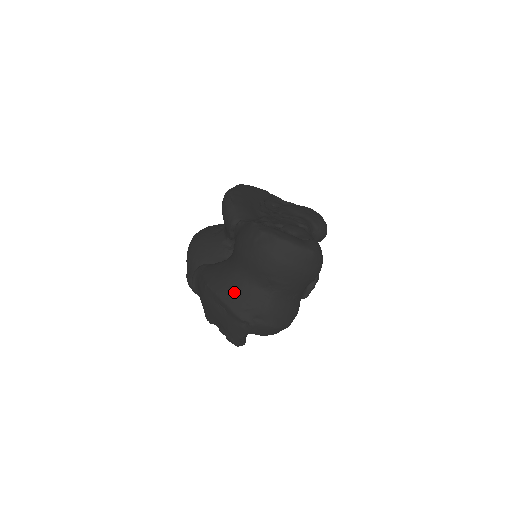
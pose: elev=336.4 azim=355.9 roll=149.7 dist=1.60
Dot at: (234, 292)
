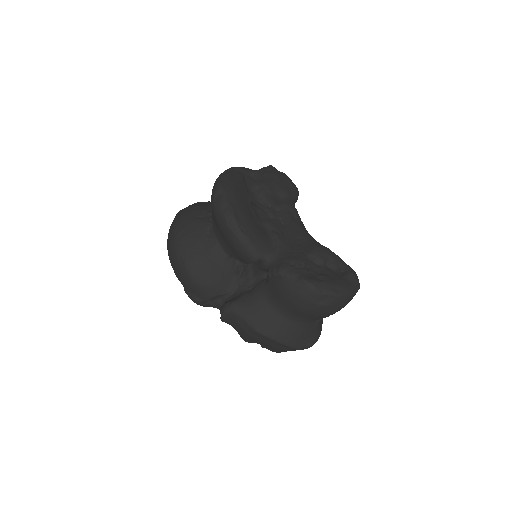
Dot at: (290, 334)
